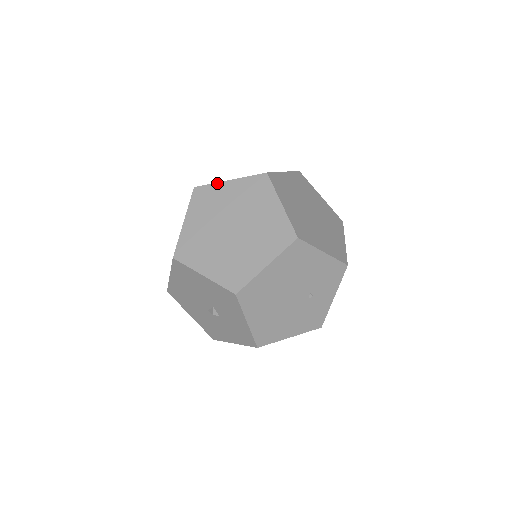
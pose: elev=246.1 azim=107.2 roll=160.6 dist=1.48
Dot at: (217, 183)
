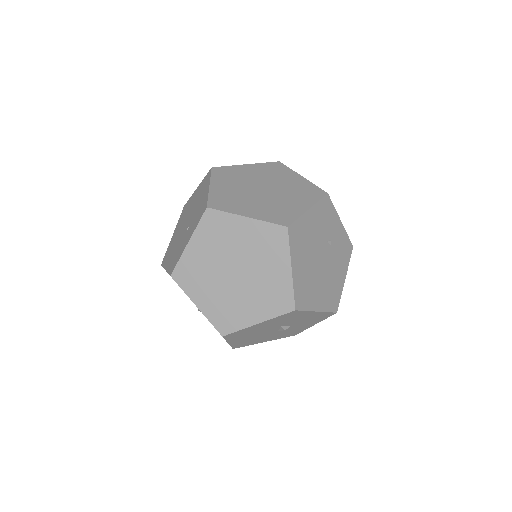
Dot at: (182, 255)
